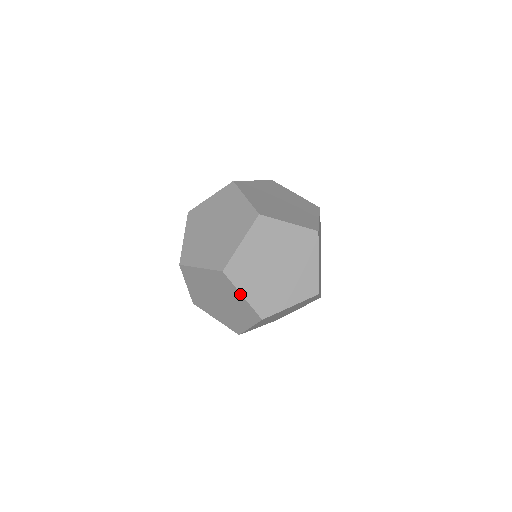
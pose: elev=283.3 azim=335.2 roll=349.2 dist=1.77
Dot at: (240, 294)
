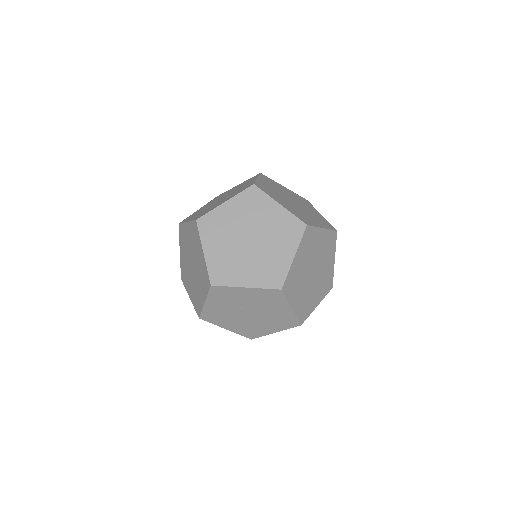
Dot at: (289, 307)
